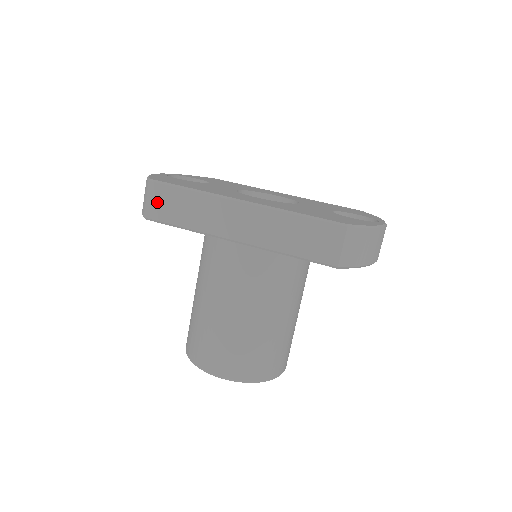
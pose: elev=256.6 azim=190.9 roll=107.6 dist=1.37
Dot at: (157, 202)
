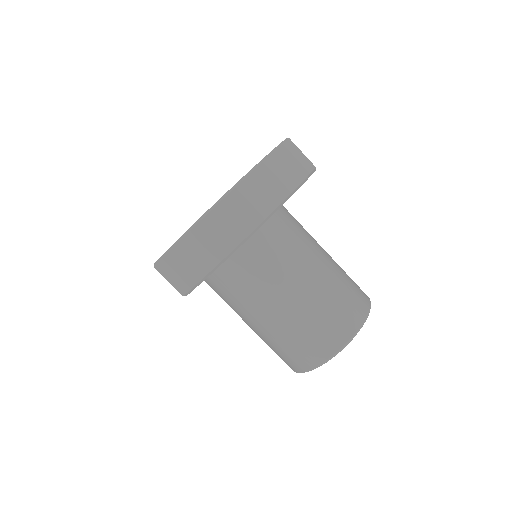
Dot at: occluded
